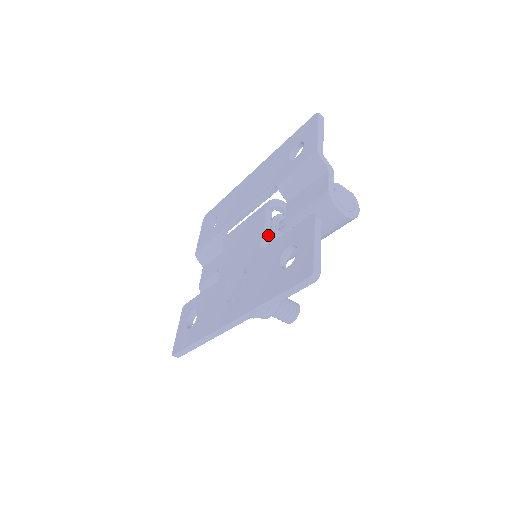
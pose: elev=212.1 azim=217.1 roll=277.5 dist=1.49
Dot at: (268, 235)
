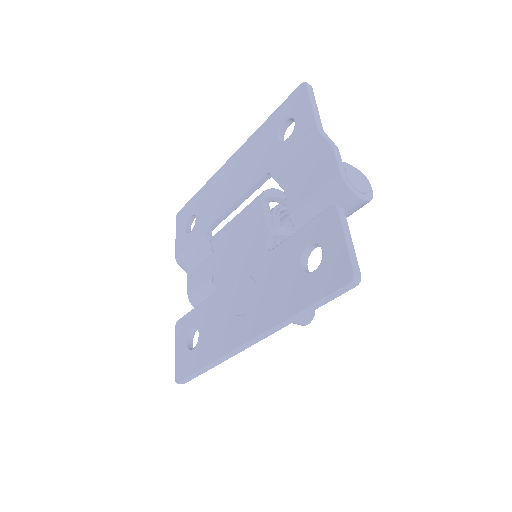
Dot at: (273, 233)
